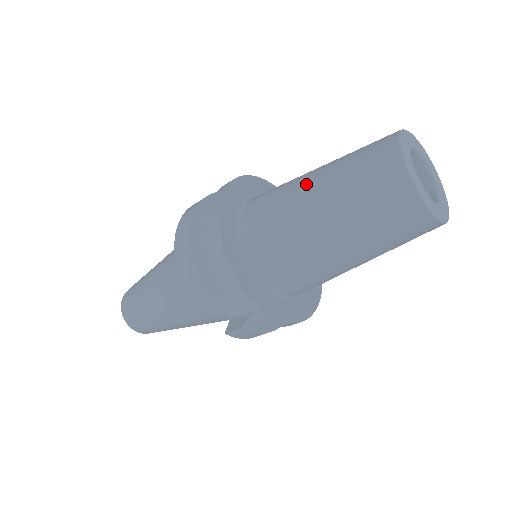
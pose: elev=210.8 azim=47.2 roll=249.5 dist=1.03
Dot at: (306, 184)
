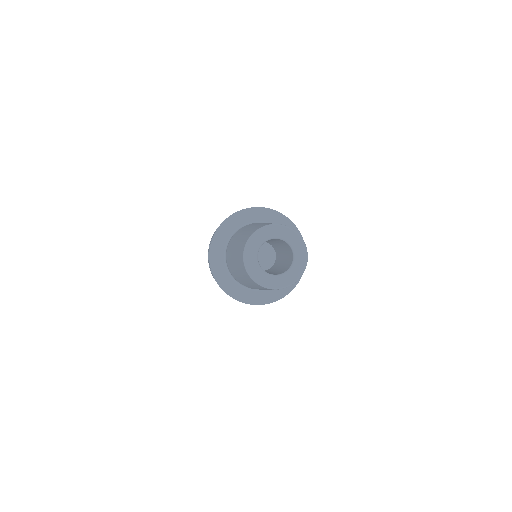
Dot at: (236, 271)
